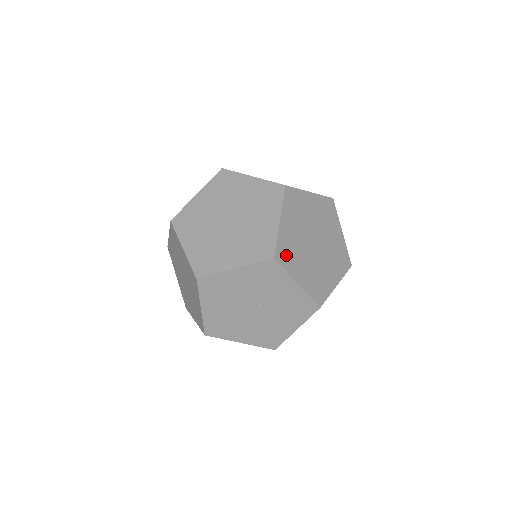
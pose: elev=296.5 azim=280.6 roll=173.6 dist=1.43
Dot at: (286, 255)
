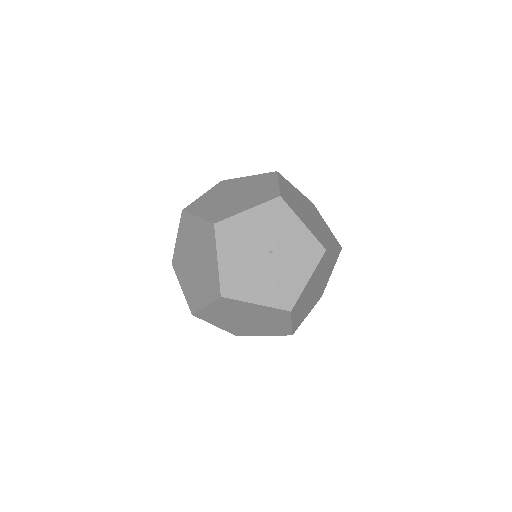
Dot at: (289, 202)
